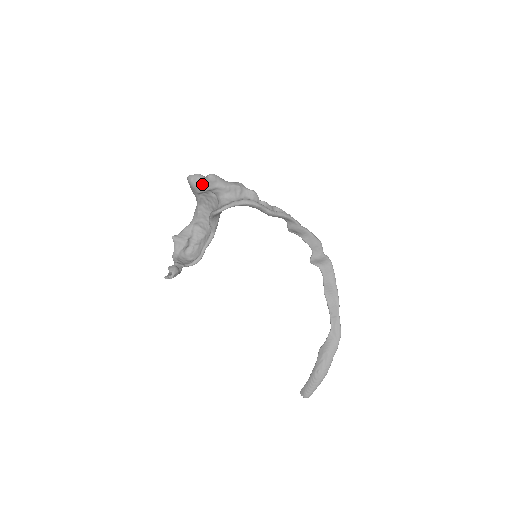
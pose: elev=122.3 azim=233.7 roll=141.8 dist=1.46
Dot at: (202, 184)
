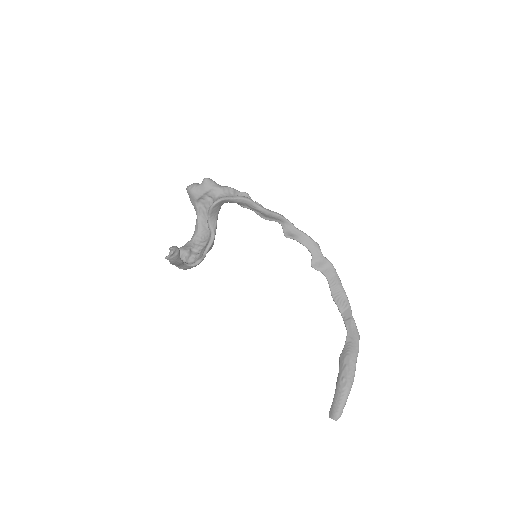
Dot at: (199, 188)
